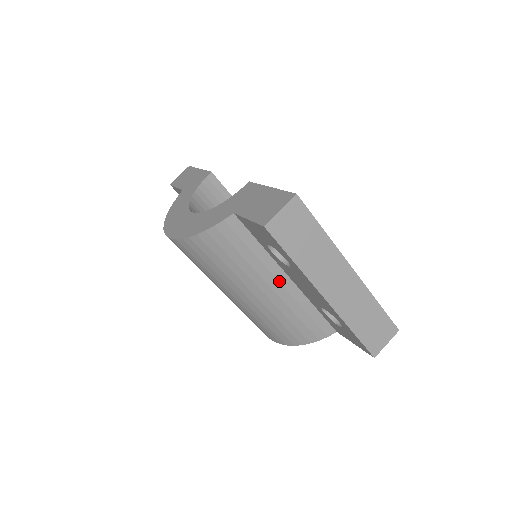
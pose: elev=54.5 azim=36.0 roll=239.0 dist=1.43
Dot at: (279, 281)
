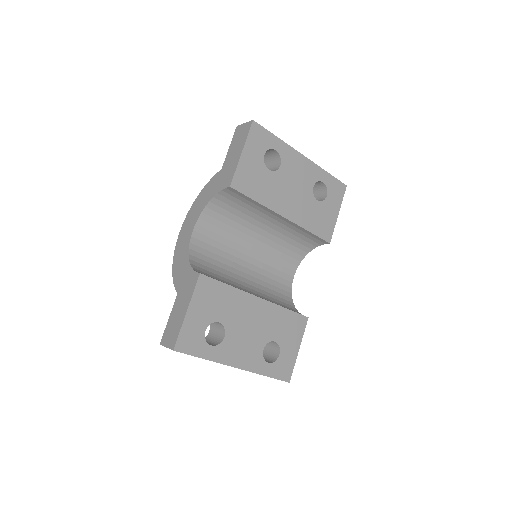
Dot at: occluded
